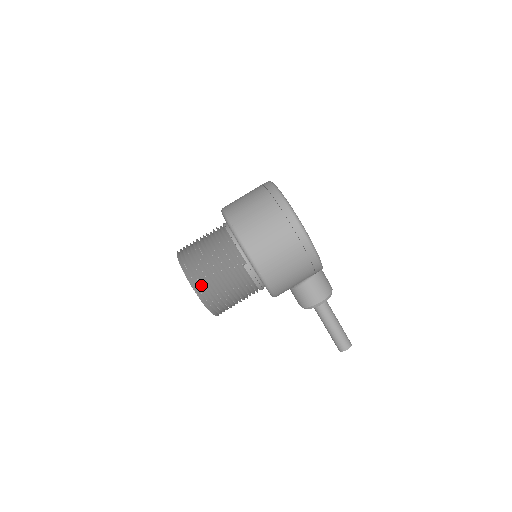
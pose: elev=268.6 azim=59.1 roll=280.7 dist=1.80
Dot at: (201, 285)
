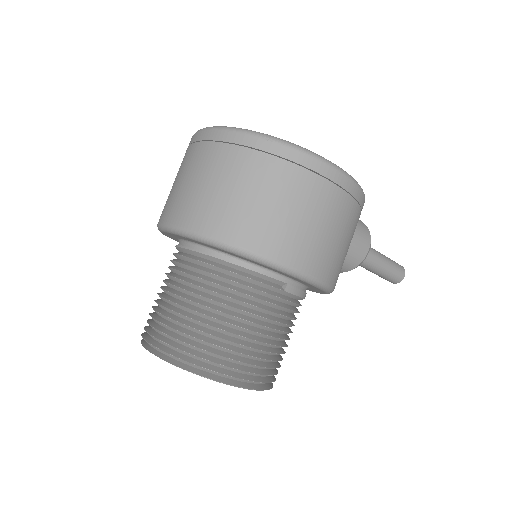
Dot at: (247, 372)
